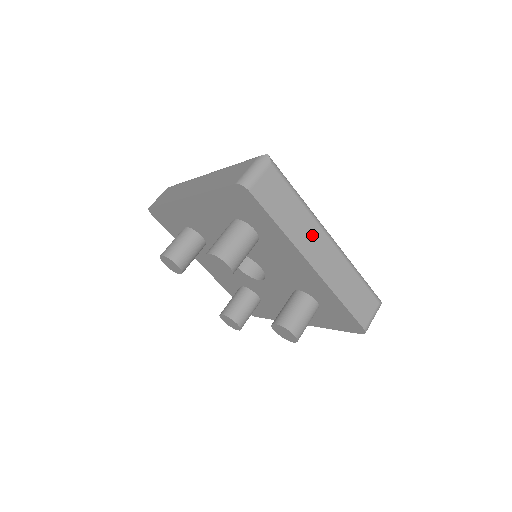
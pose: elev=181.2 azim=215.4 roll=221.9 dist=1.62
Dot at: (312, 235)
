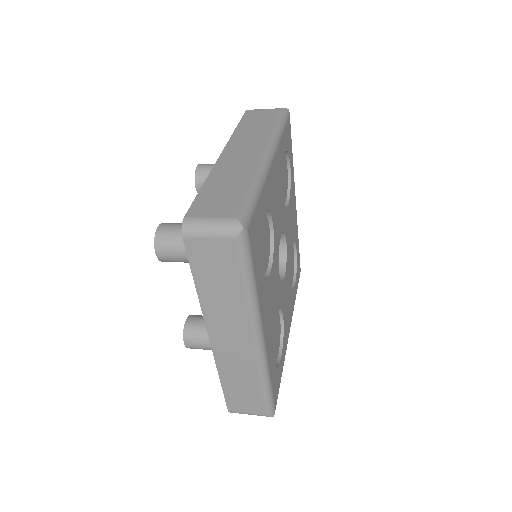
Dot at: (233, 323)
